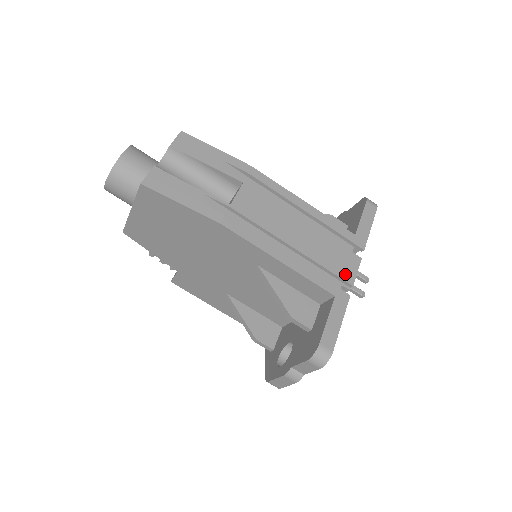
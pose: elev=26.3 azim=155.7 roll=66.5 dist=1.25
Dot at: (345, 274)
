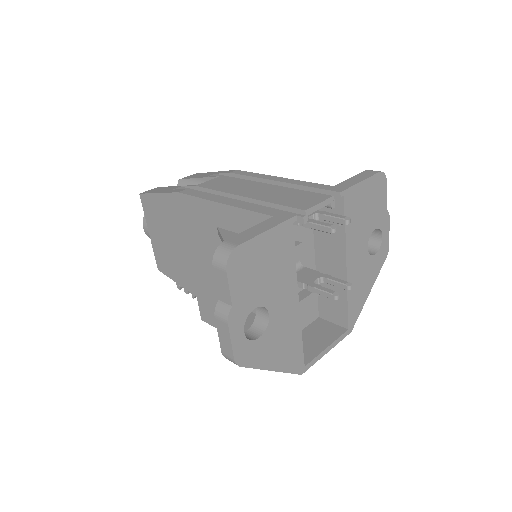
Dot at: (299, 205)
